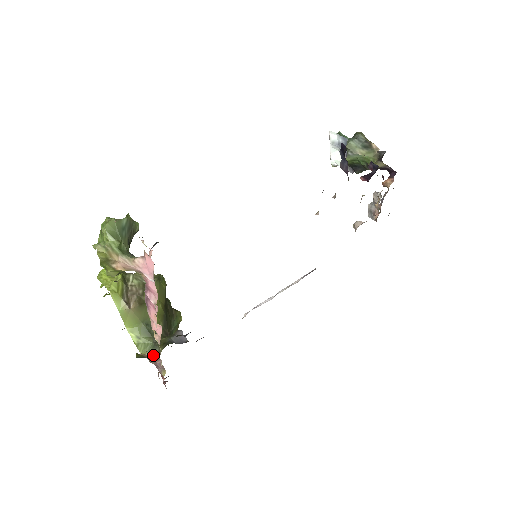
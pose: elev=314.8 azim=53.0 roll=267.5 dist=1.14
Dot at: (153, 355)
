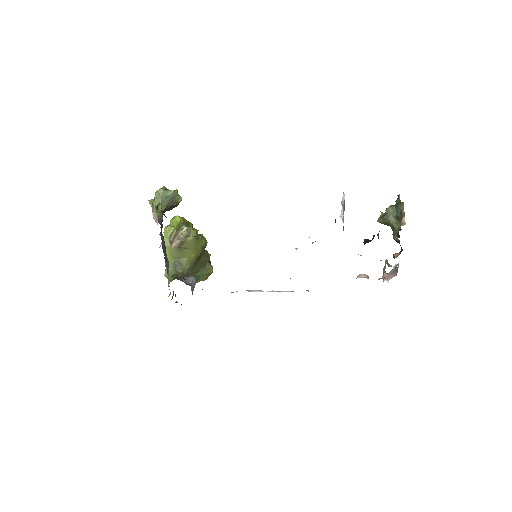
Dot at: (169, 281)
